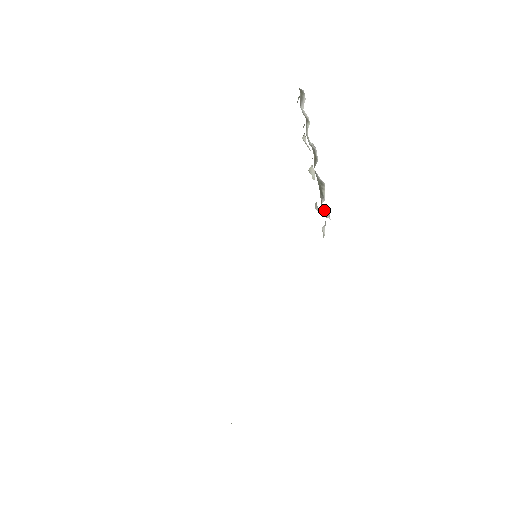
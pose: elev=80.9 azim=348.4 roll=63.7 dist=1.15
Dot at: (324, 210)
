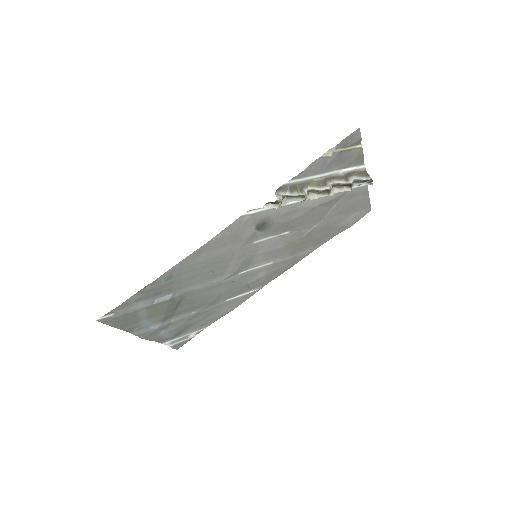
Dot at: (282, 196)
